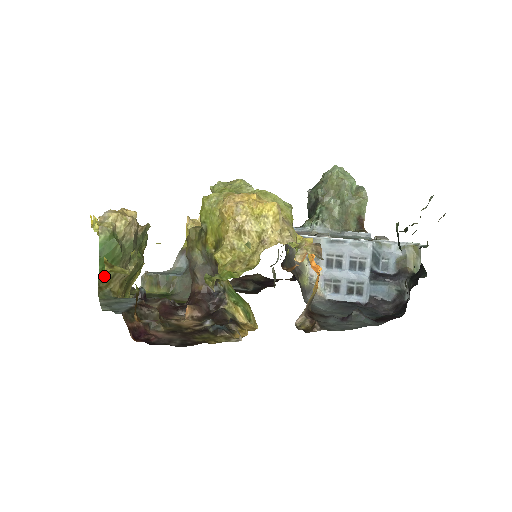
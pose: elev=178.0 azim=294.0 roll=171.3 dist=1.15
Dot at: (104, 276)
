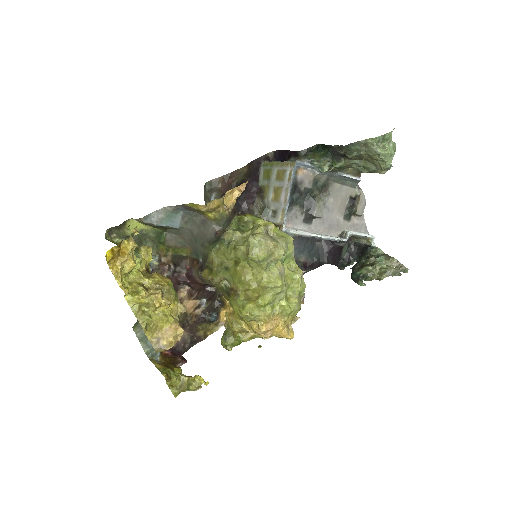
Dot at: occluded
